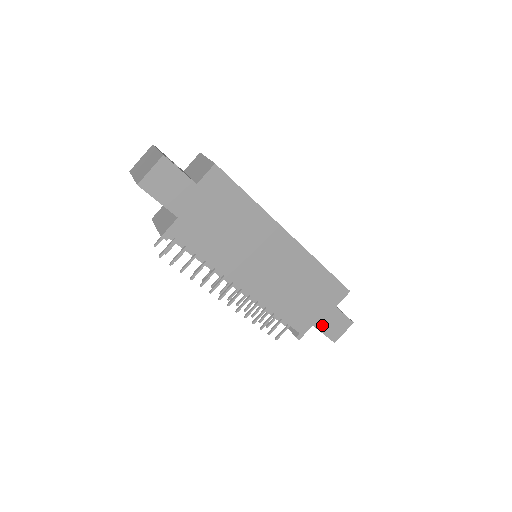
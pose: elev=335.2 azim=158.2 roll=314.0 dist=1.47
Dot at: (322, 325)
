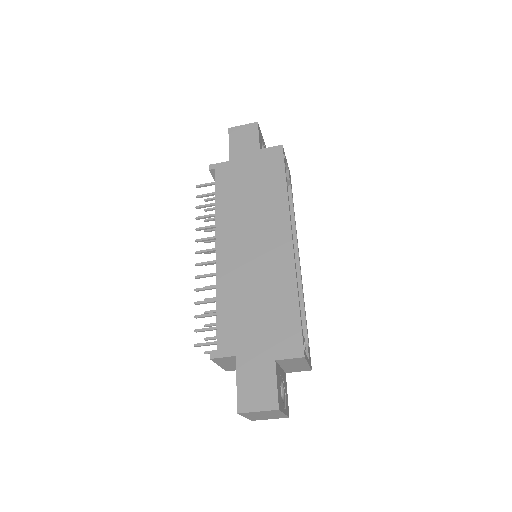
Dot at: (244, 368)
